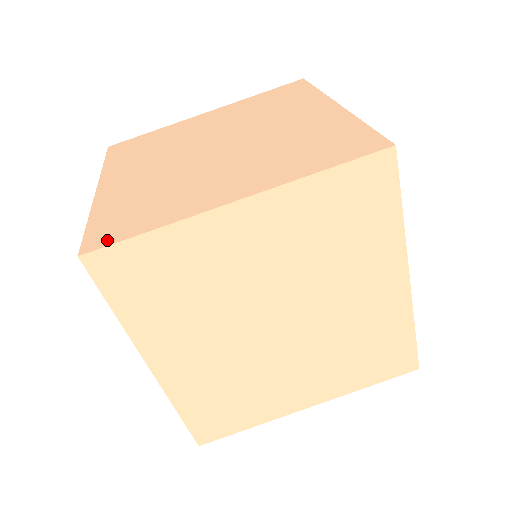
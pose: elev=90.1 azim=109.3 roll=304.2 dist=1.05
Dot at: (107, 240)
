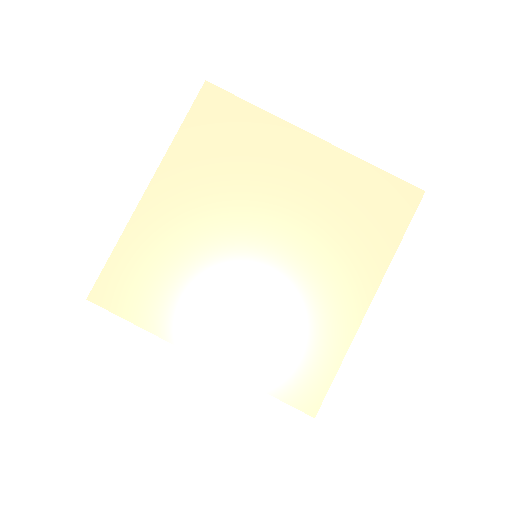
Dot at: (111, 302)
